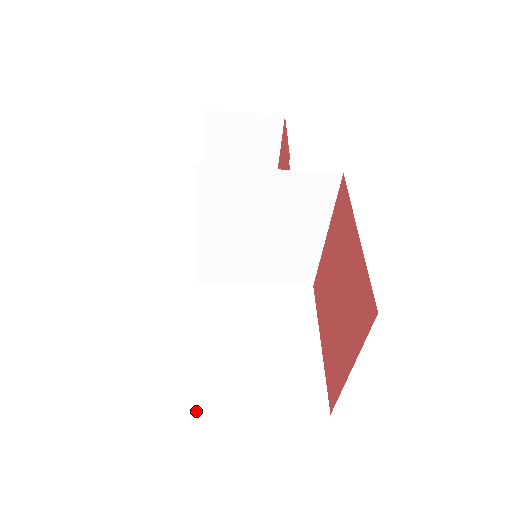
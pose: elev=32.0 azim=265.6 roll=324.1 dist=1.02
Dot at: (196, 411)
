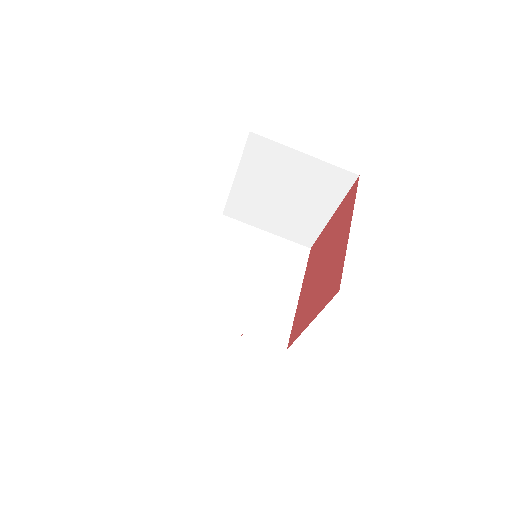
Dot at: occluded
